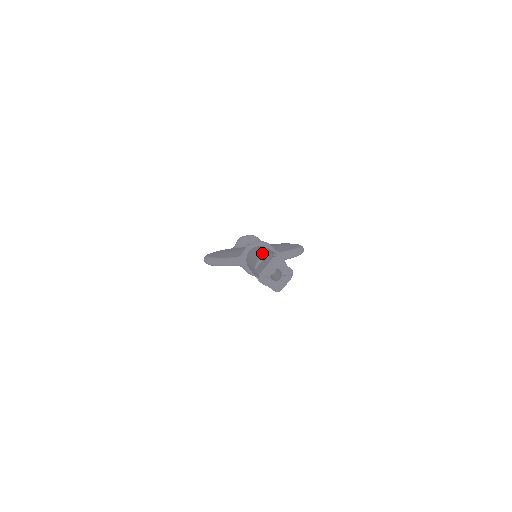
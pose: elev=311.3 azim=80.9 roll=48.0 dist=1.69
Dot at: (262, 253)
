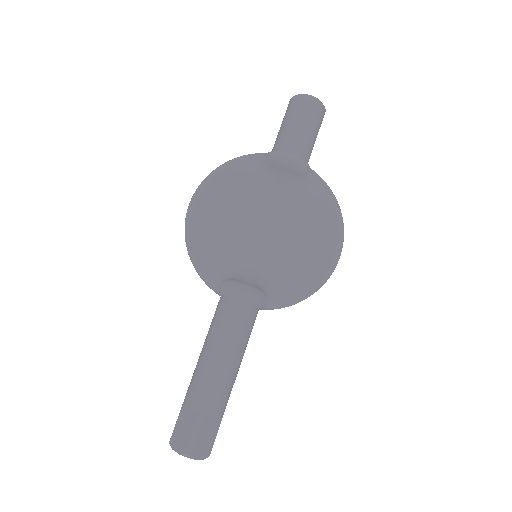
Dot at: (202, 390)
